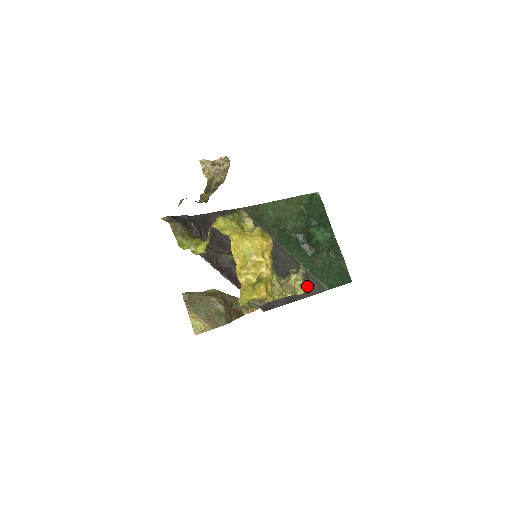
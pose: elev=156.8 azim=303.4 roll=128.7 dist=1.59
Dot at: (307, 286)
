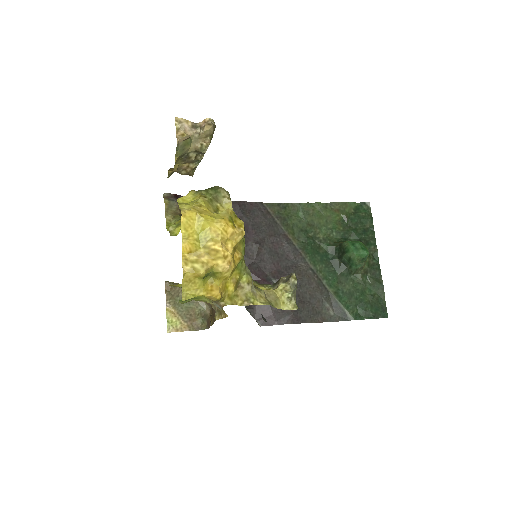
Dot at: (325, 309)
